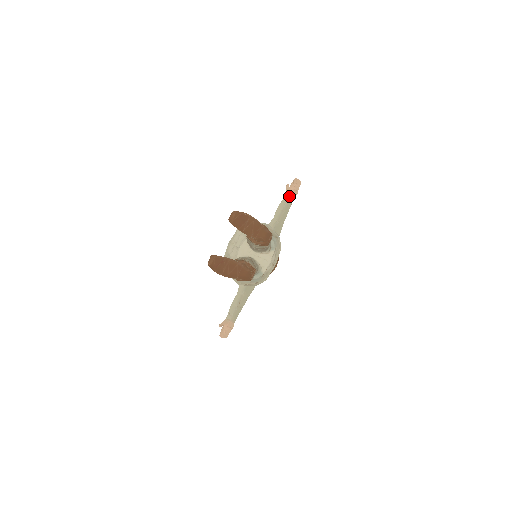
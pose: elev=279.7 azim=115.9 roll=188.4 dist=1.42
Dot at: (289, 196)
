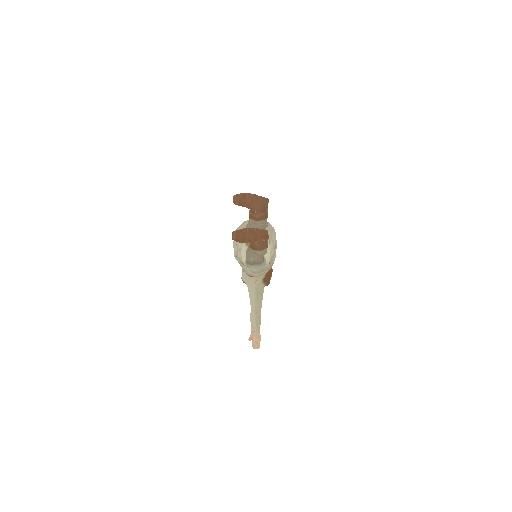
Dot at: occluded
